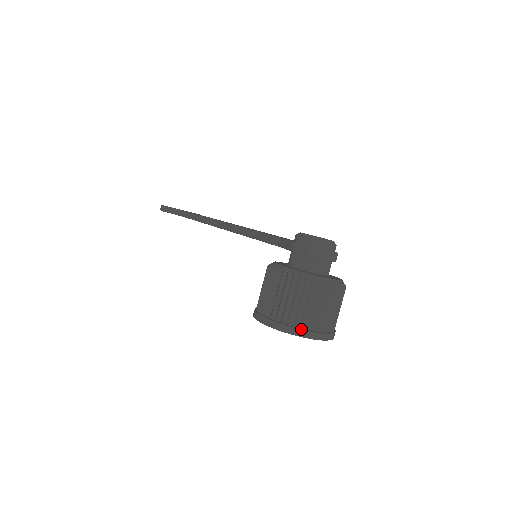
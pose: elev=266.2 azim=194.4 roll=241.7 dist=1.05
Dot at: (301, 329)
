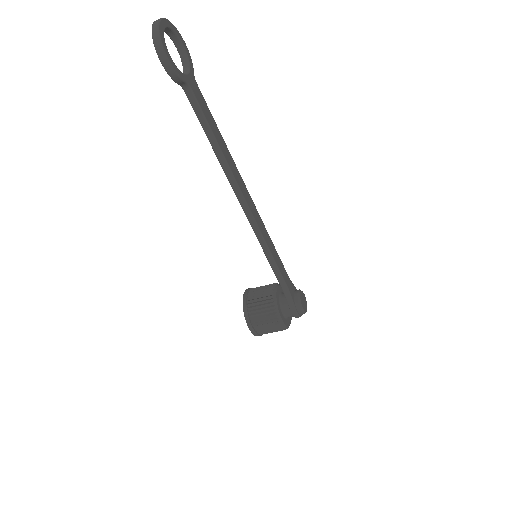
Dot at: occluded
